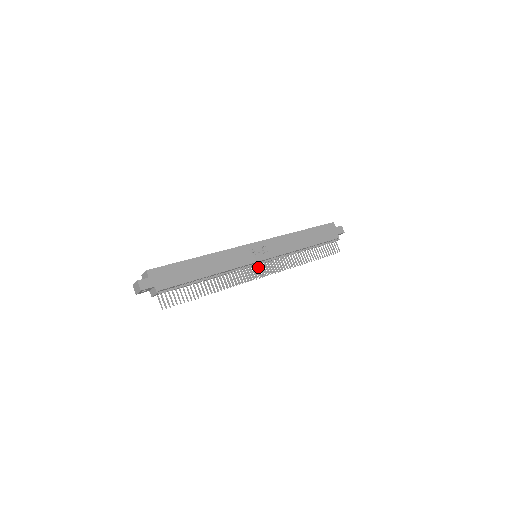
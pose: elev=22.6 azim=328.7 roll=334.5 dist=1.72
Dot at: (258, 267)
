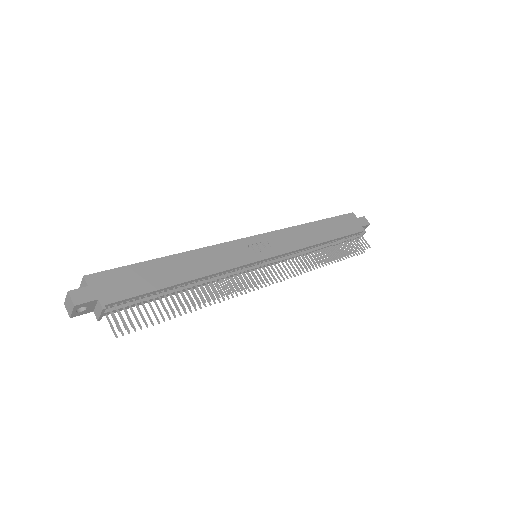
Dot at: occluded
